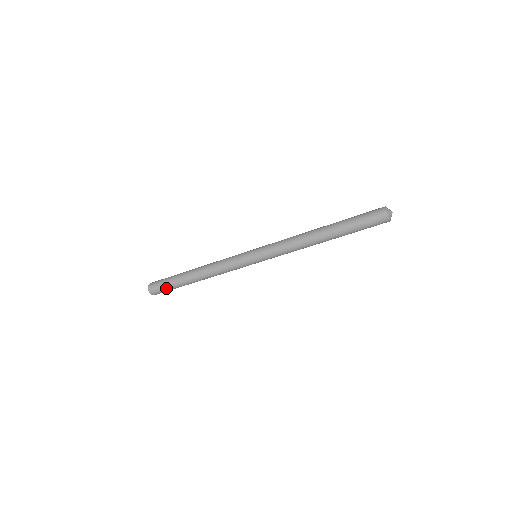
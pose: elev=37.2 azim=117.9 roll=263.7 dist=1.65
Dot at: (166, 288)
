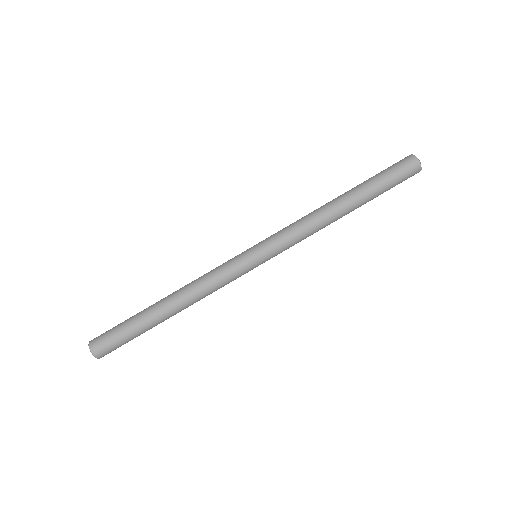
Dot at: (123, 340)
